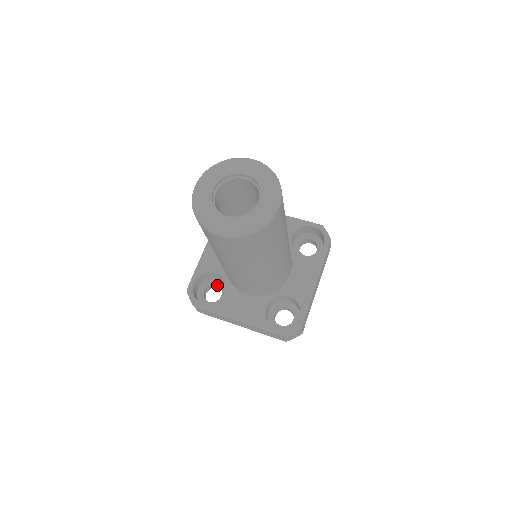
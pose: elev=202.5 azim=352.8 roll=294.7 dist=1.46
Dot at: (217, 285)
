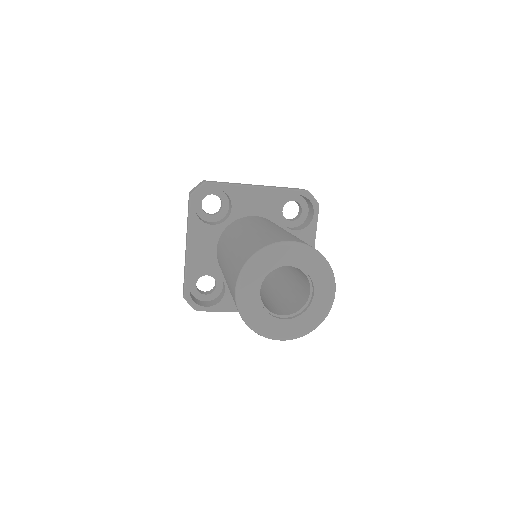
Dot at: (208, 275)
